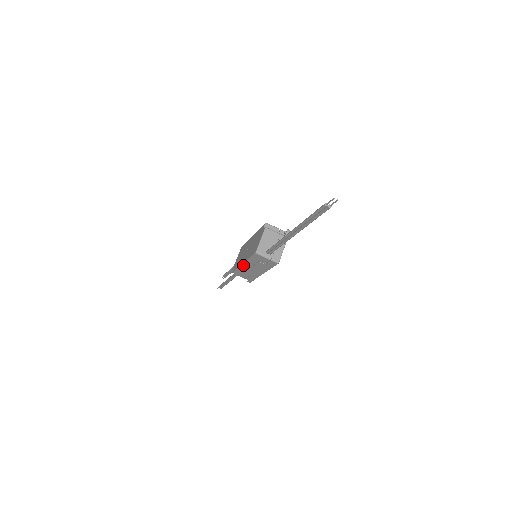
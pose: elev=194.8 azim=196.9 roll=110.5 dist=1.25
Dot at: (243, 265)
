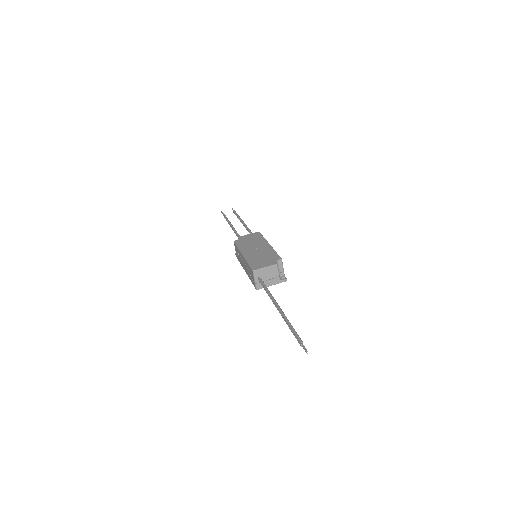
Dot at: (242, 254)
